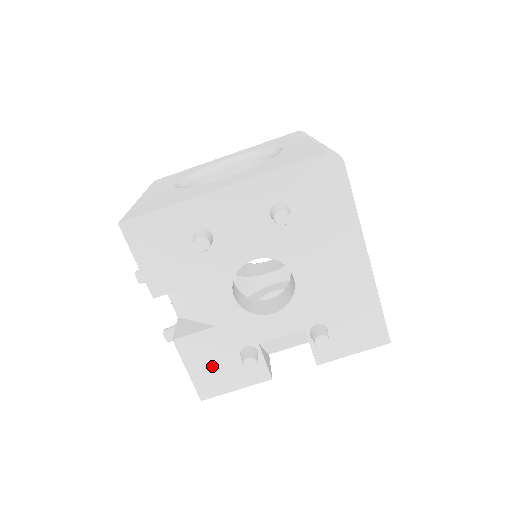
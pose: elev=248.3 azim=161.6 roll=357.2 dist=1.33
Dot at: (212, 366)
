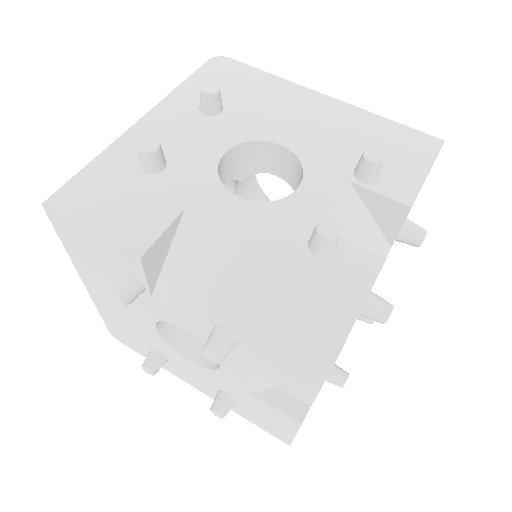
Dot at: (294, 295)
